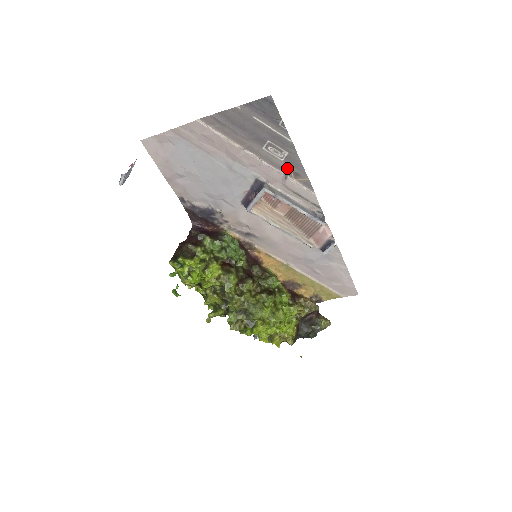
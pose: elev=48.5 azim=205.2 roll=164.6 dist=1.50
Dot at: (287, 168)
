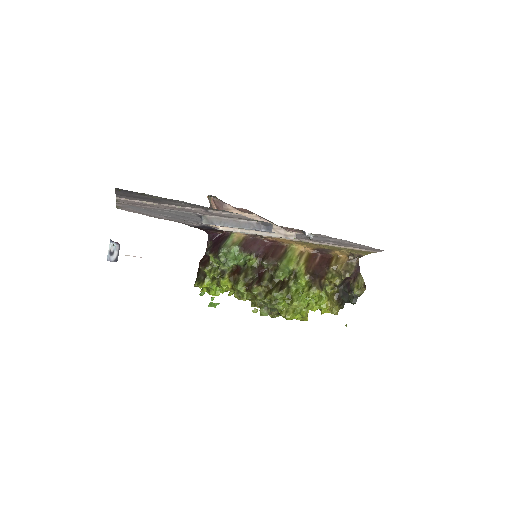
Dot at: (199, 207)
